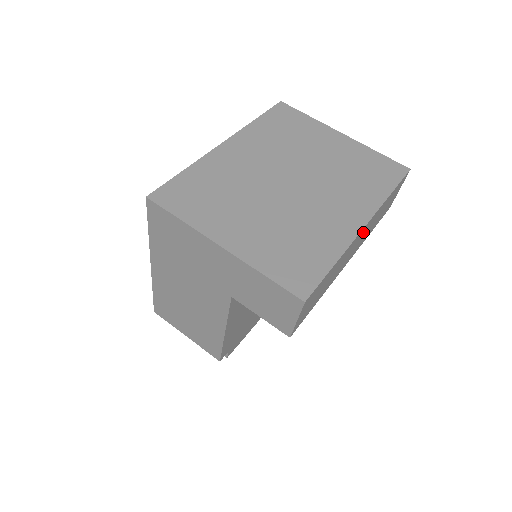
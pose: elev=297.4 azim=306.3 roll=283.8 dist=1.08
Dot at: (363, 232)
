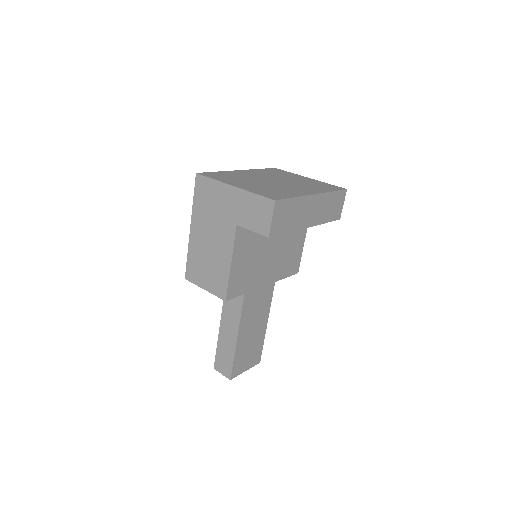
Dot at: (315, 202)
